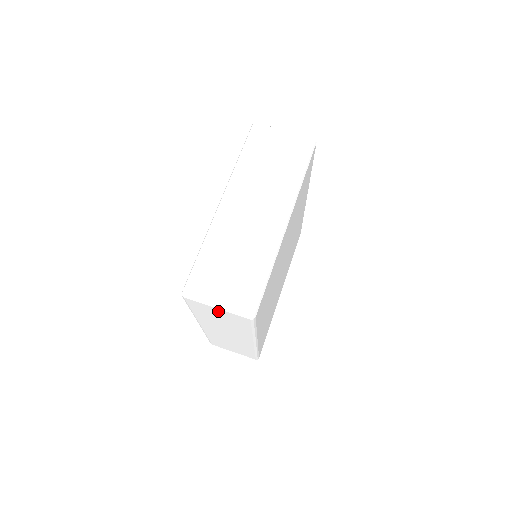
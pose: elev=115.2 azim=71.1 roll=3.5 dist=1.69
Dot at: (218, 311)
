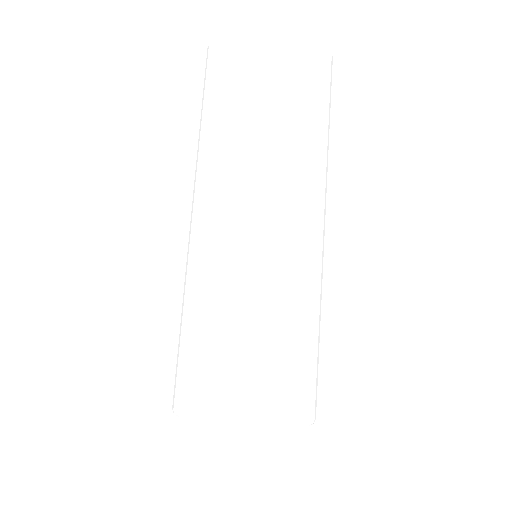
Dot at: occluded
